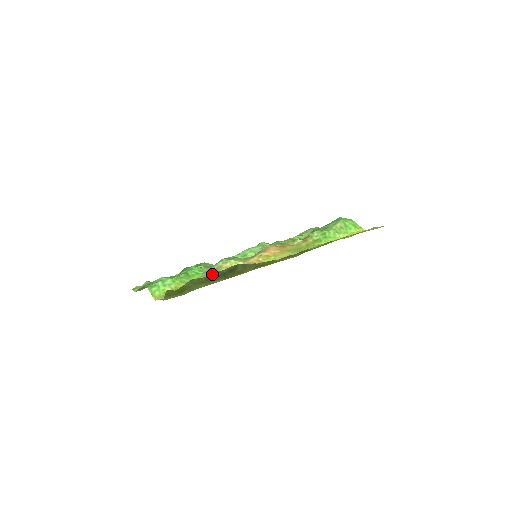
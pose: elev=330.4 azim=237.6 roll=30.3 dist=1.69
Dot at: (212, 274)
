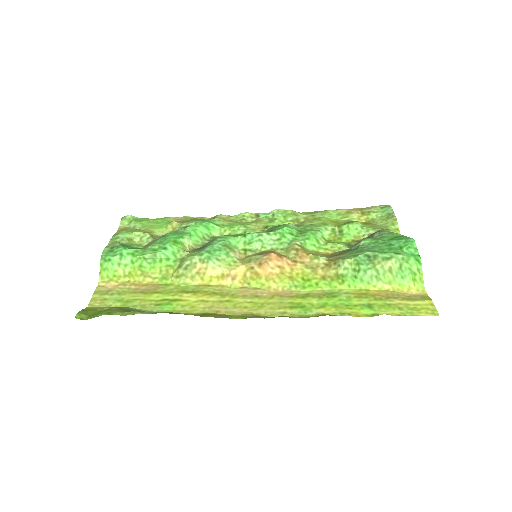
Dot at: (139, 311)
